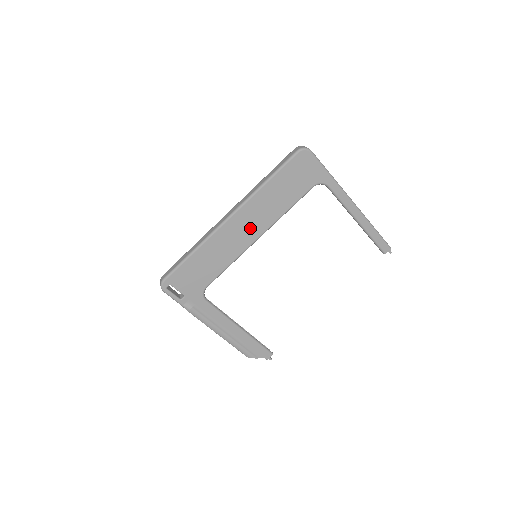
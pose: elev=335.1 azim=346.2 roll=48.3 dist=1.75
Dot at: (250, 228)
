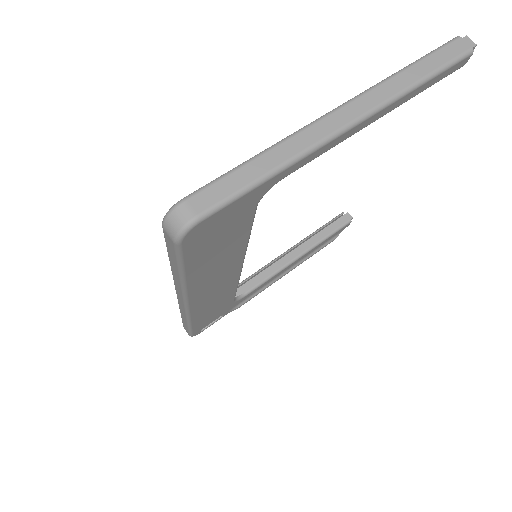
Dot at: (222, 280)
